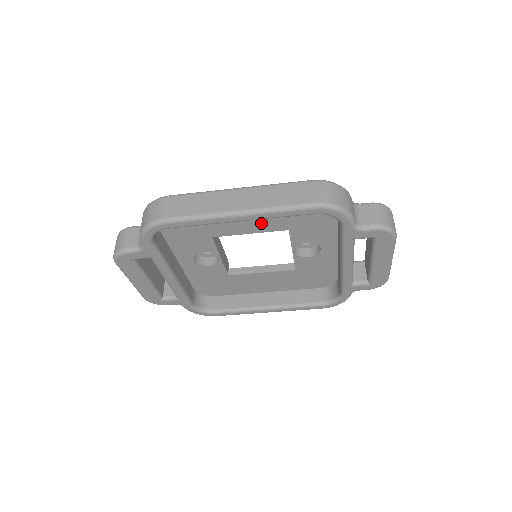
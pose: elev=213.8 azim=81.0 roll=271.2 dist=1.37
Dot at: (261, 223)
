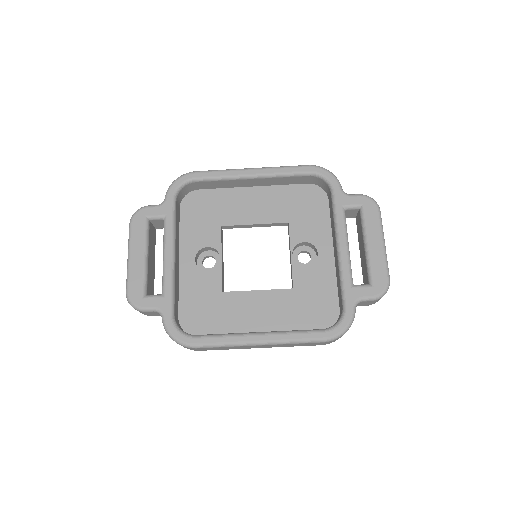
Dot at: (266, 212)
